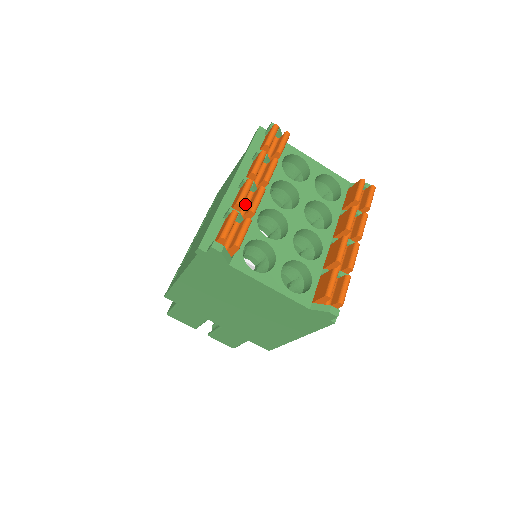
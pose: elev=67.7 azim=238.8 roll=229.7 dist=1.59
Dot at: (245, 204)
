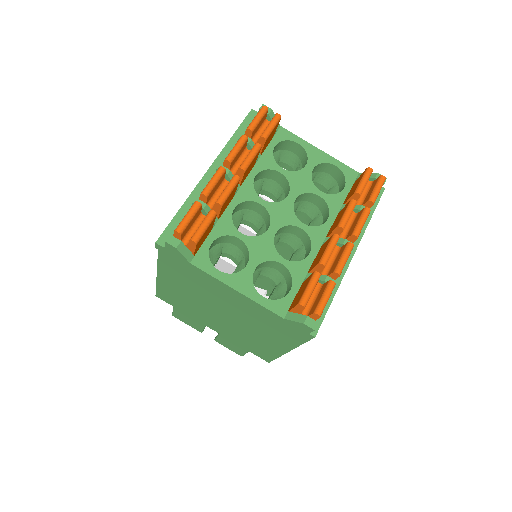
Dot at: (217, 195)
